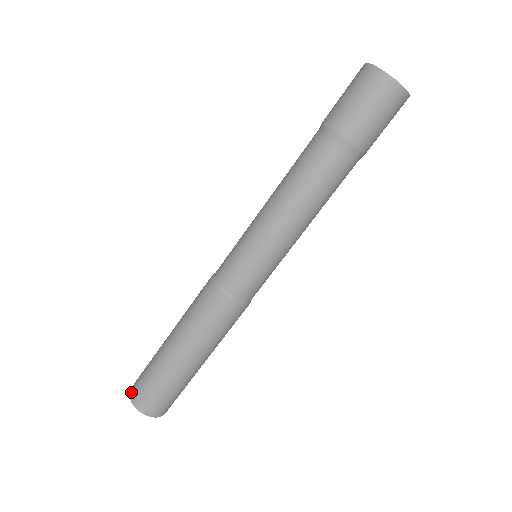
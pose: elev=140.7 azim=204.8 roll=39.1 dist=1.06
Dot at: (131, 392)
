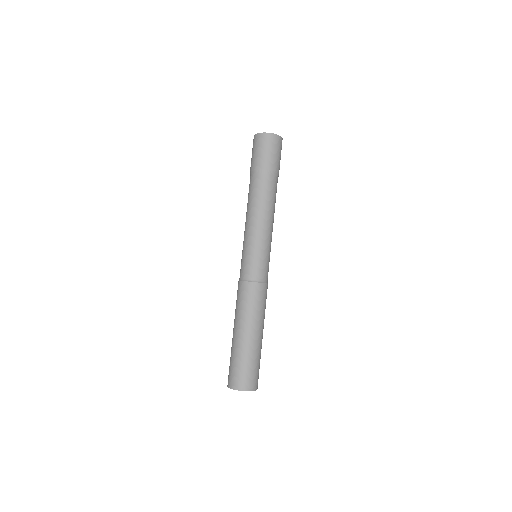
Dot at: (238, 387)
